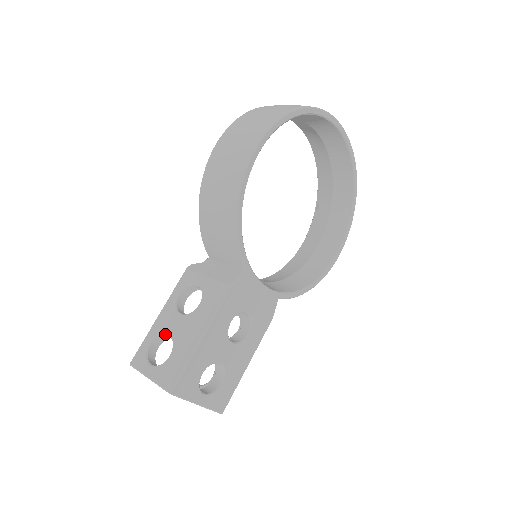
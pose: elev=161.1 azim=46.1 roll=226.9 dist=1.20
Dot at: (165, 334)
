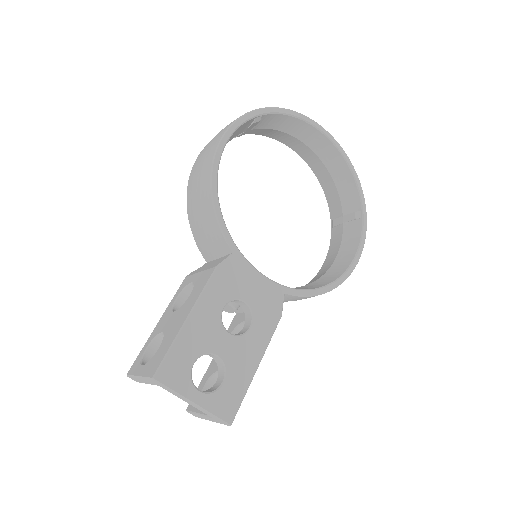
Dot at: (159, 334)
